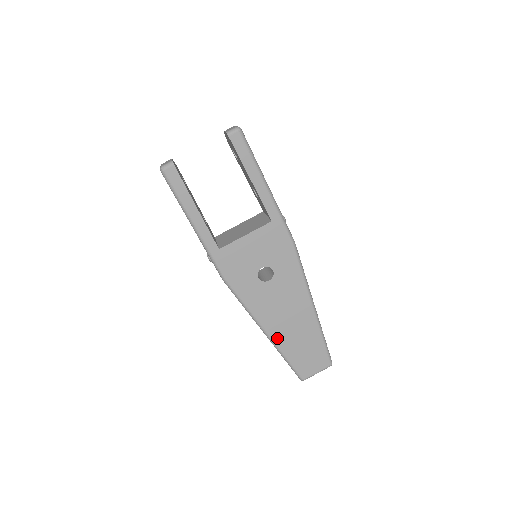
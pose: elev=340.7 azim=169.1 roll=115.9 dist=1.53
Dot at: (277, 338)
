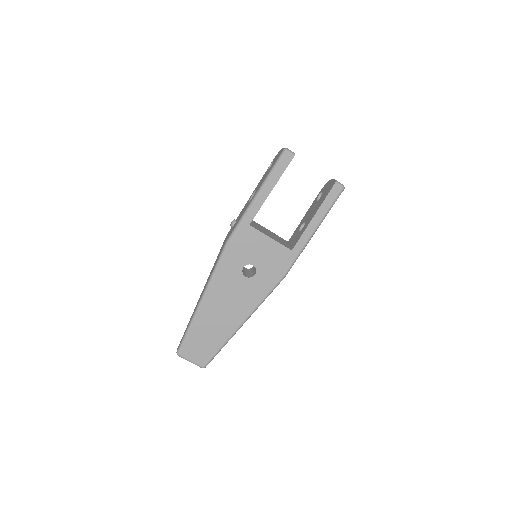
Dot at: (203, 312)
